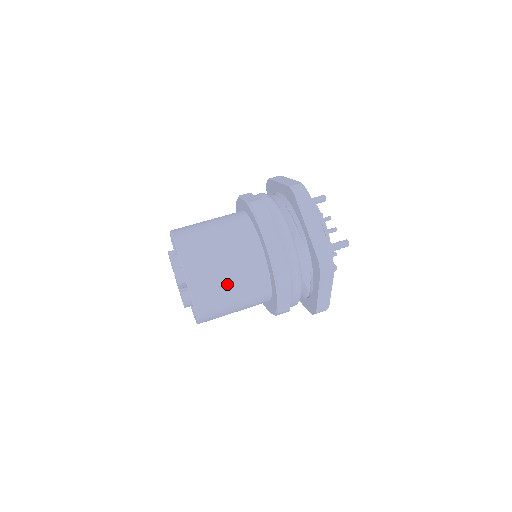
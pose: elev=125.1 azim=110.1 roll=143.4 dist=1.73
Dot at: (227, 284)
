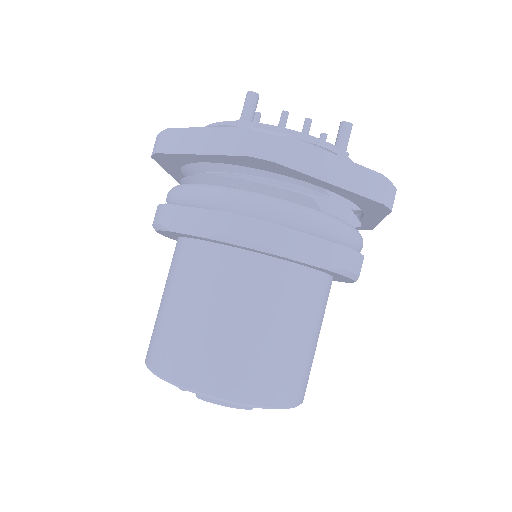
Dot at: (307, 346)
